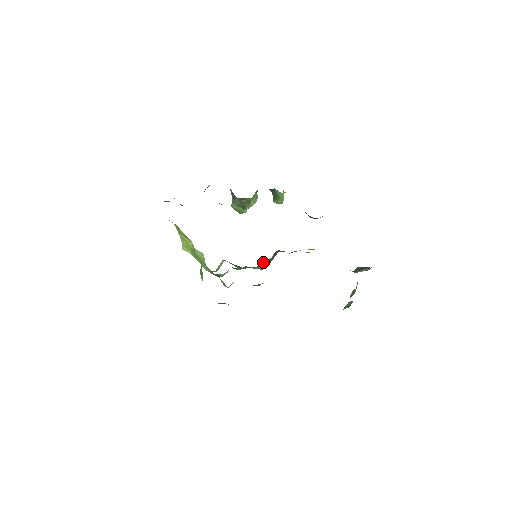
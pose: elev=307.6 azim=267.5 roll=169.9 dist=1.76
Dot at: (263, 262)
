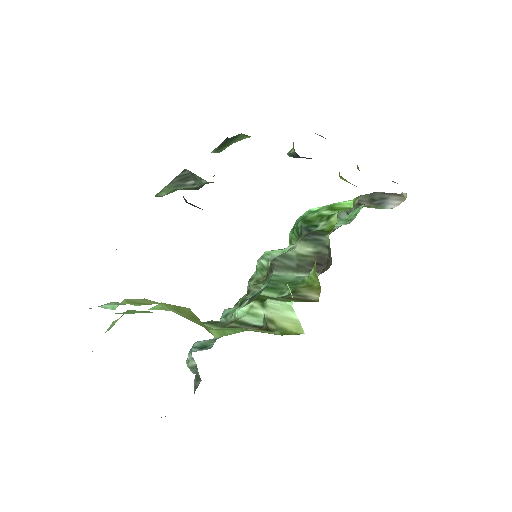
Dot at: (285, 261)
